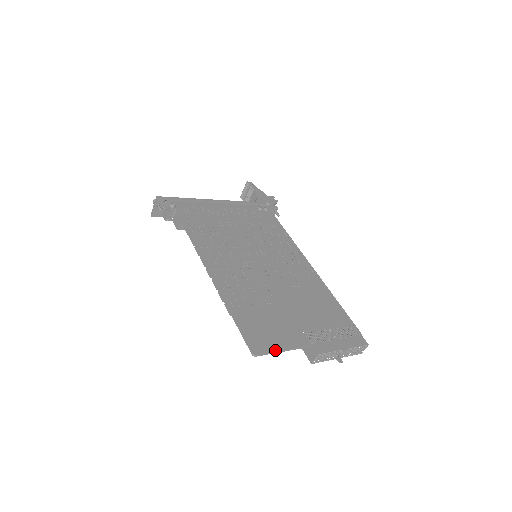
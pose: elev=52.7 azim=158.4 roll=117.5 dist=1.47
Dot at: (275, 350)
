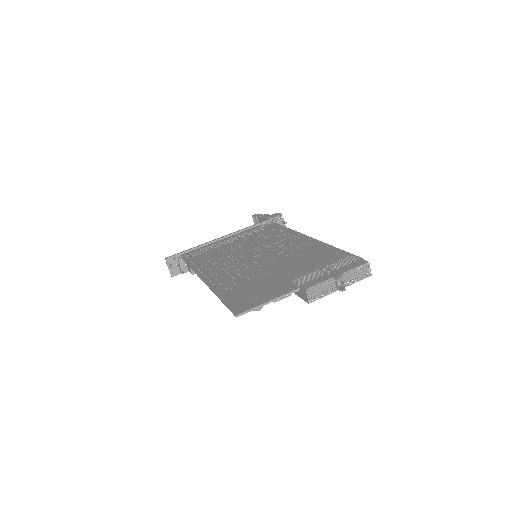
Dot at: (259, 304)
